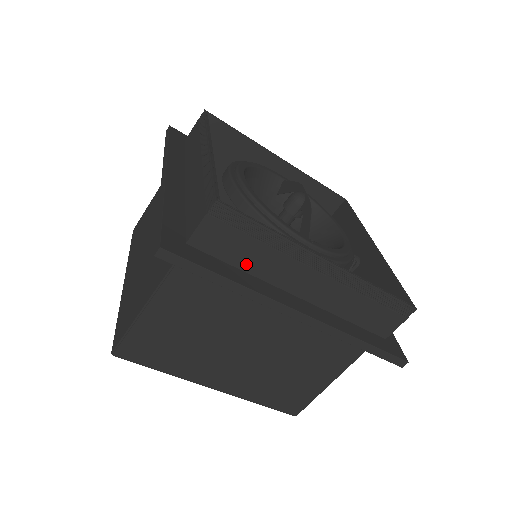
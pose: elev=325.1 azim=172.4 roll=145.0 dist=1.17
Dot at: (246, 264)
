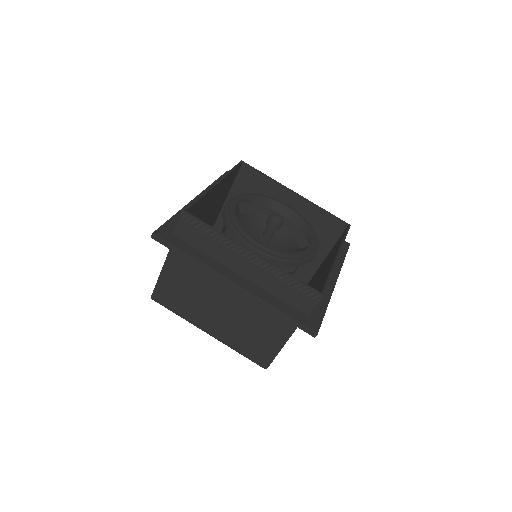
Dot at: occluded
